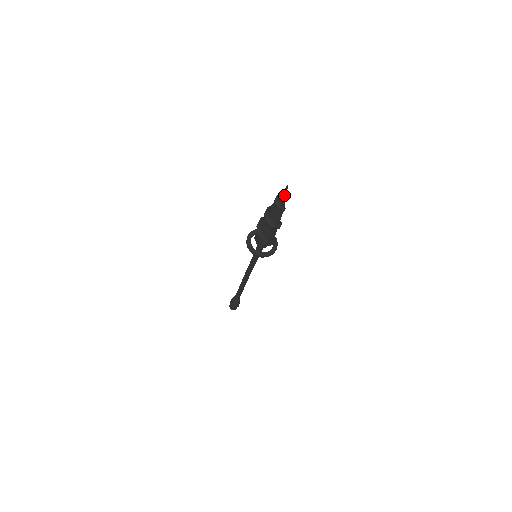
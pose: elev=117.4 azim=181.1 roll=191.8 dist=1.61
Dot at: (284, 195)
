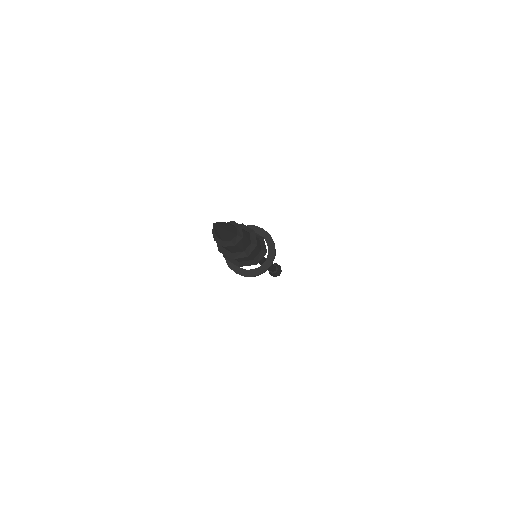
Dot at: (221, 232)
